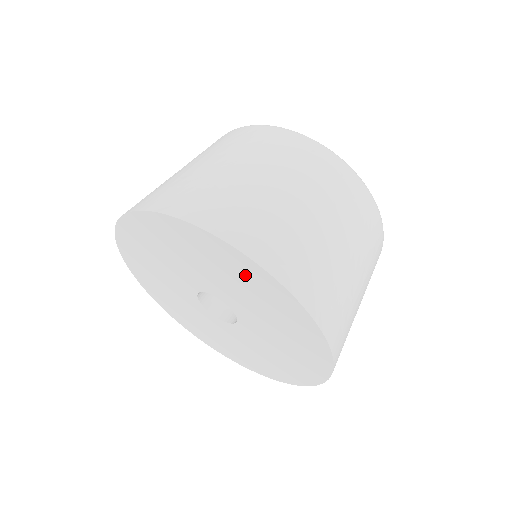
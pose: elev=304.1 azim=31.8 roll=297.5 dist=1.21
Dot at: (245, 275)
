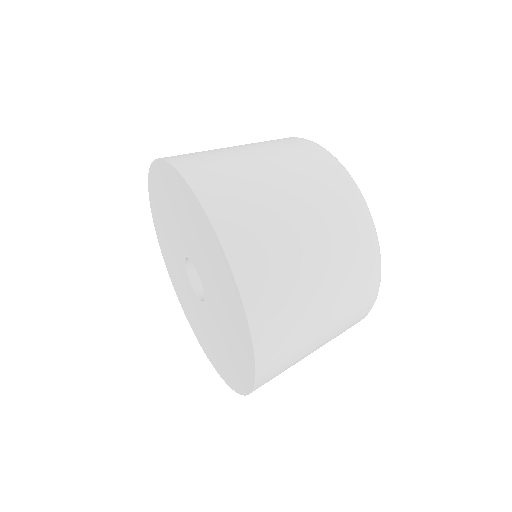
Dot at: (164, 187)
